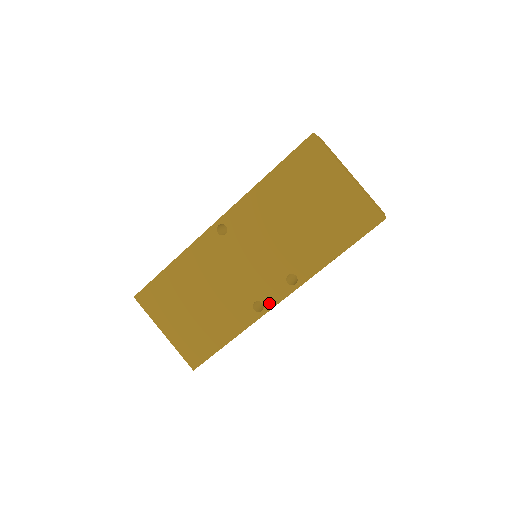
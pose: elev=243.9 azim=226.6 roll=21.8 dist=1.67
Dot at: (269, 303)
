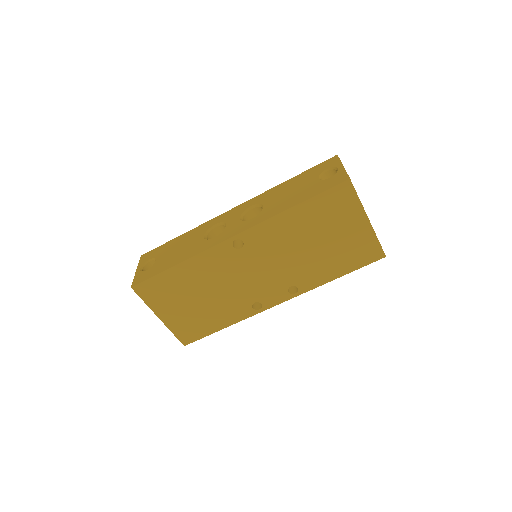
Dot at: (268, 304)
